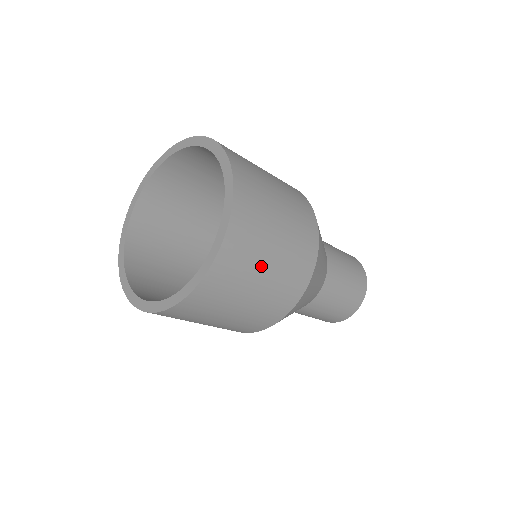
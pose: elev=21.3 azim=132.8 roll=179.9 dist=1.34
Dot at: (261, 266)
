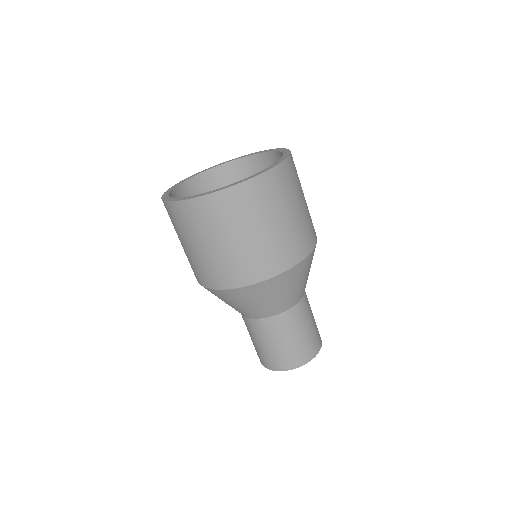
Dot at: (269, 218)
